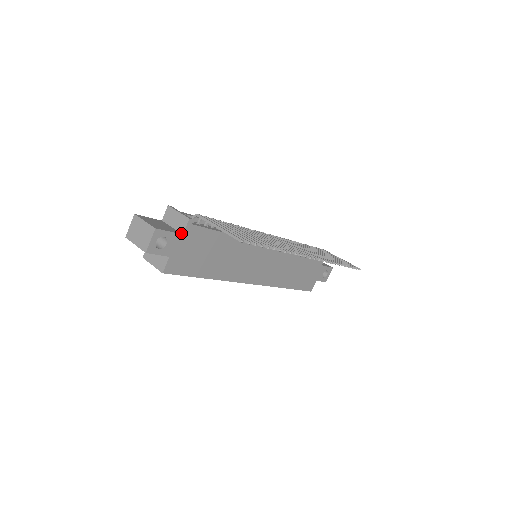
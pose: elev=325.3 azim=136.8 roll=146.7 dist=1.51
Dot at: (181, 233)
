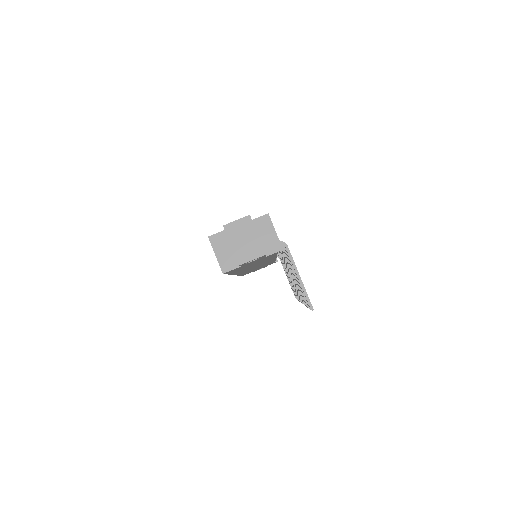
Dot at: occluded
